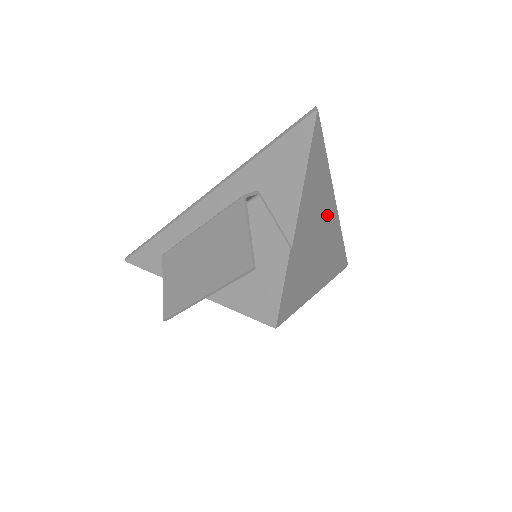
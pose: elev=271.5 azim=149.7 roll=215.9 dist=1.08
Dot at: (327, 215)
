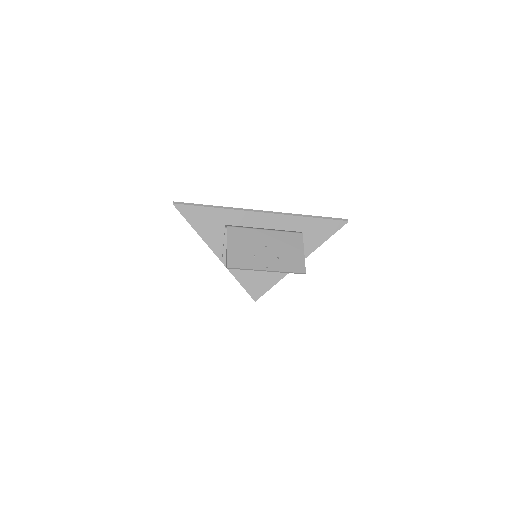
Dot at: occluded
